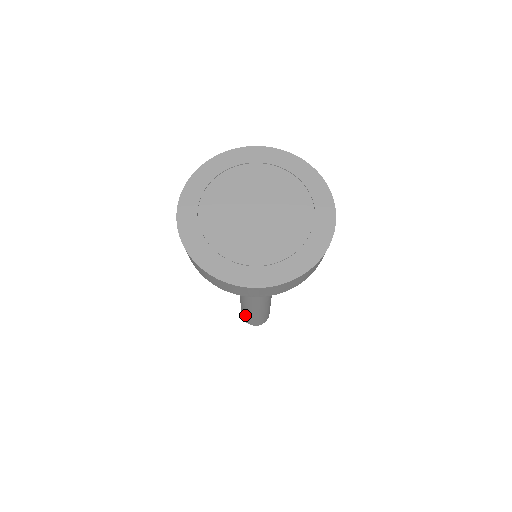
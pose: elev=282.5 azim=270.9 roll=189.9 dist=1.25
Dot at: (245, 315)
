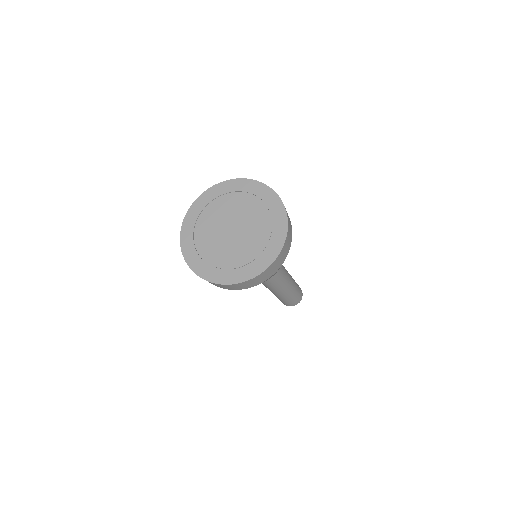
Dot at: occluded
